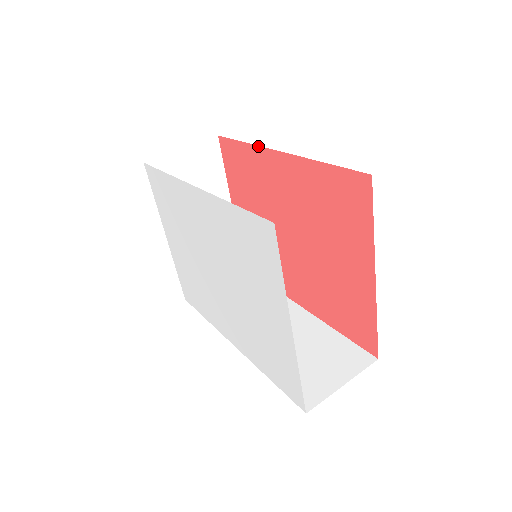
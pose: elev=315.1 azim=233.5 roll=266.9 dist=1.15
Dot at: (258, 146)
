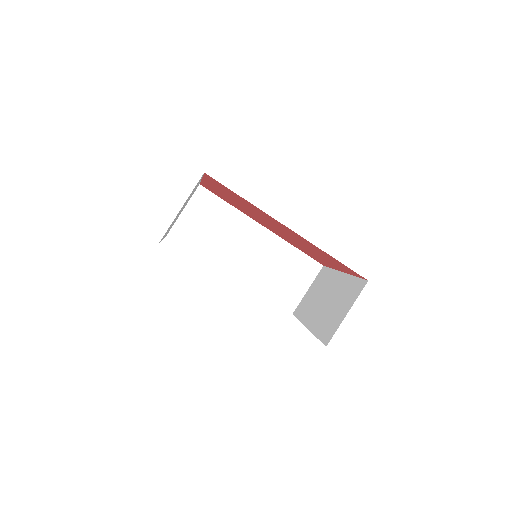
Dot at: occluded
